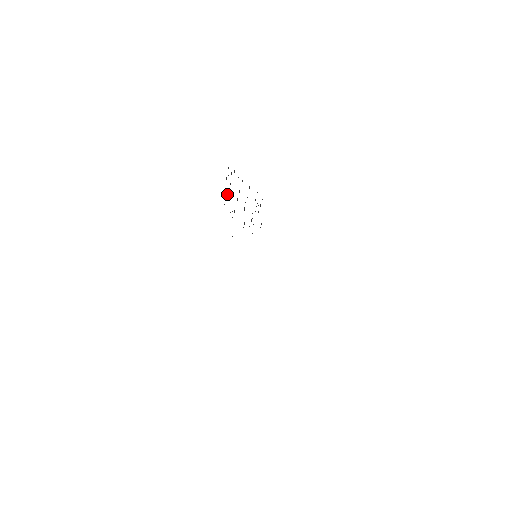
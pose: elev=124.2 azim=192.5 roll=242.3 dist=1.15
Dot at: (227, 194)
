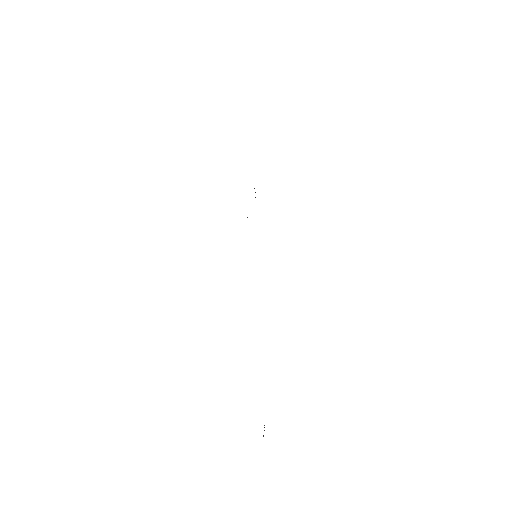
Dot at: occluded
